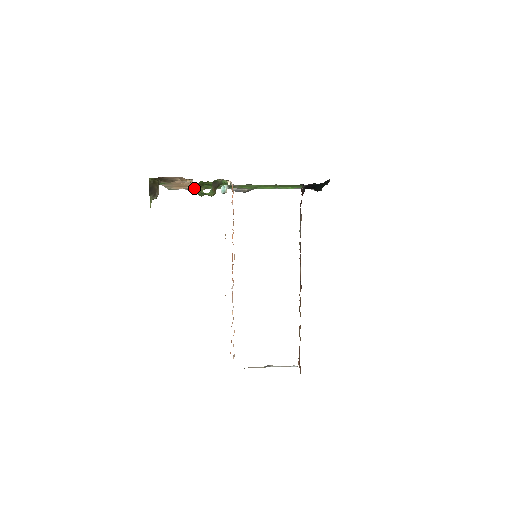
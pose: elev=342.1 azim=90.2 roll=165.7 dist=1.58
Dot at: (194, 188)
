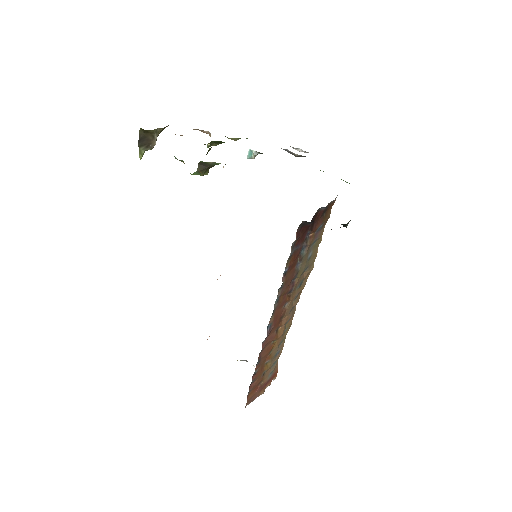
Dot at: (180, 160)
